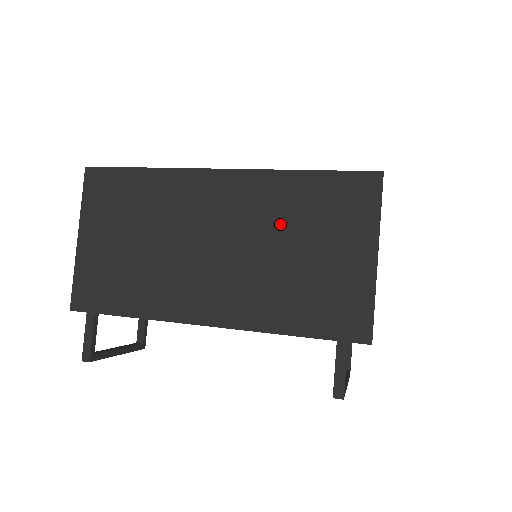
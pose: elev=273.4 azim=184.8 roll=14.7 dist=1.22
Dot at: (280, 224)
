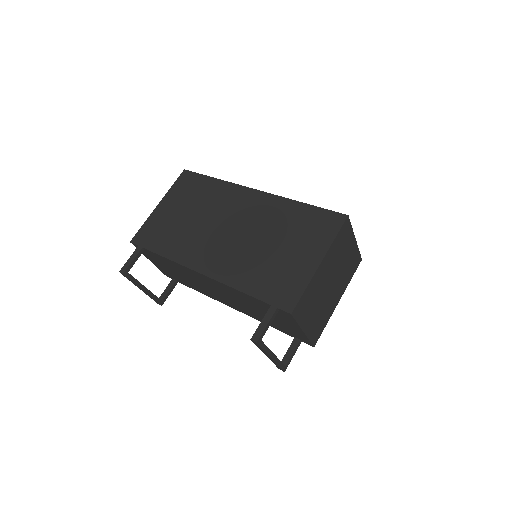
Dot at: (273, 228)
